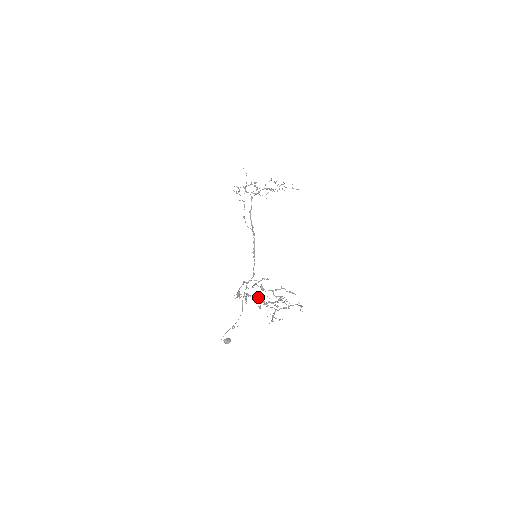
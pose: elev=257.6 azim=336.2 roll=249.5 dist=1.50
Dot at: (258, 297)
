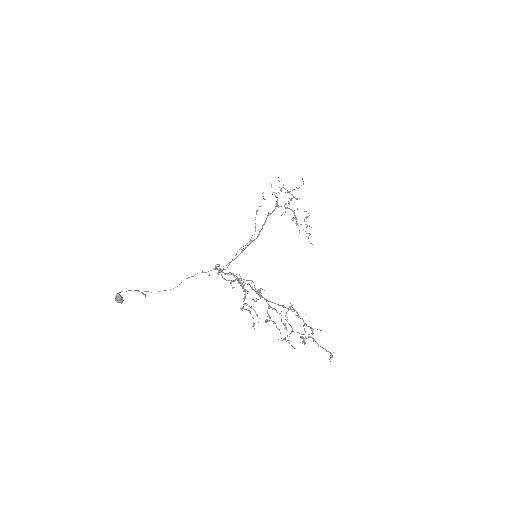
Dot at: occluded
